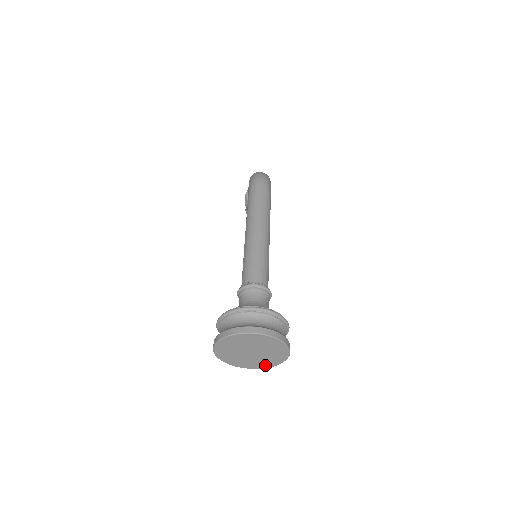
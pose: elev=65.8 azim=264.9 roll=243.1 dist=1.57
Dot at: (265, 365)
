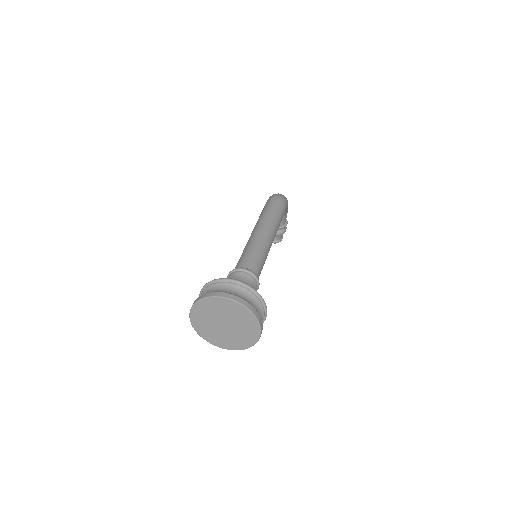
Dot at: (237, 346)
